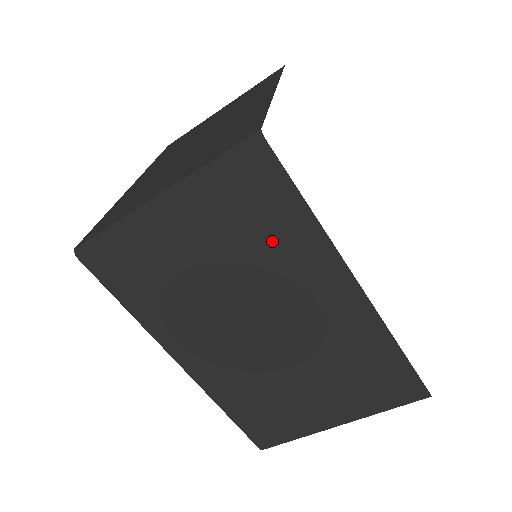
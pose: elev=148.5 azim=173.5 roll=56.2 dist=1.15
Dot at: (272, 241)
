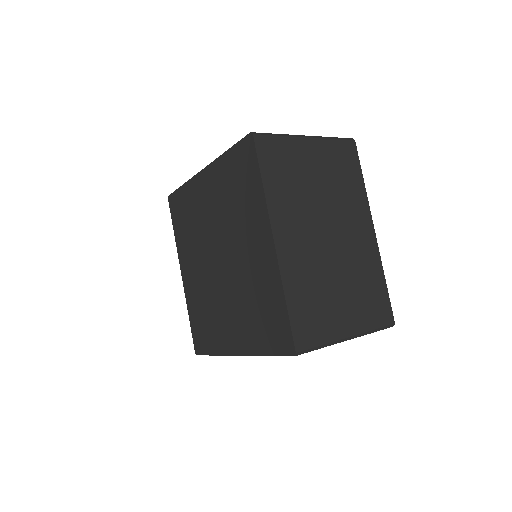
Dot at: (347, 185)
